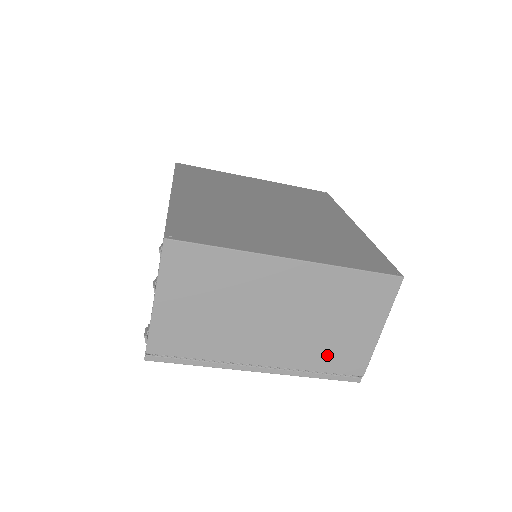
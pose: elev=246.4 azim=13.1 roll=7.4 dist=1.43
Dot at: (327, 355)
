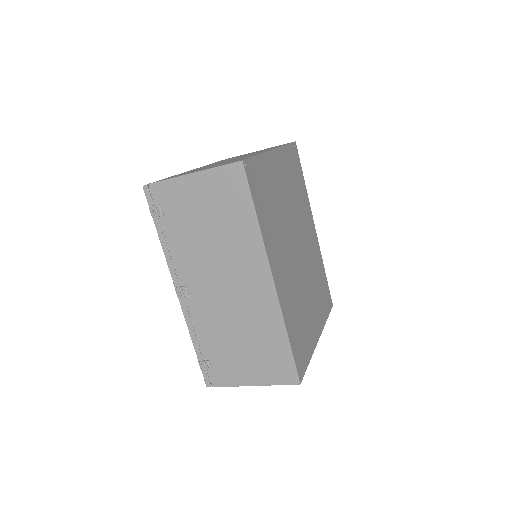
Dot at: occluded
